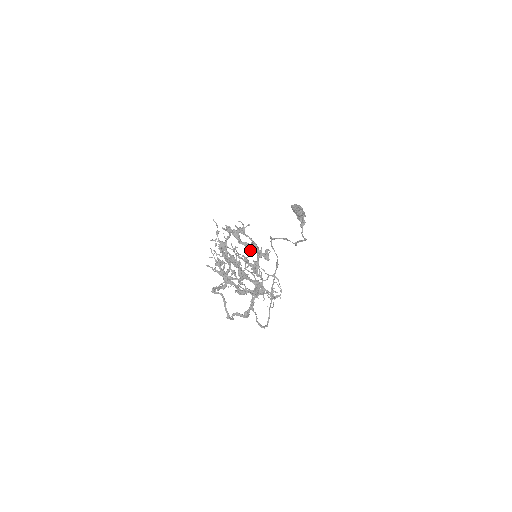
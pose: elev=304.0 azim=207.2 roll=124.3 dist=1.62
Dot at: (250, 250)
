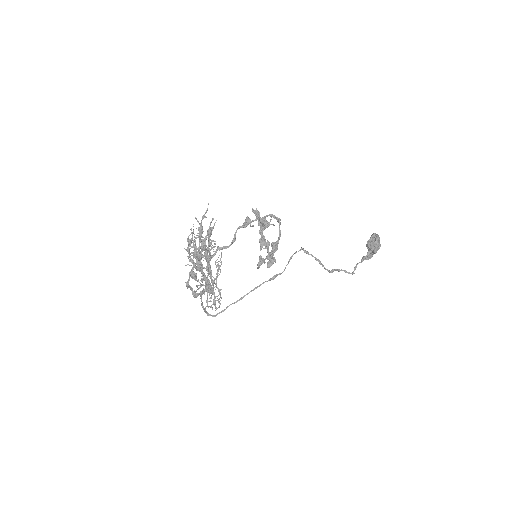
Dot at: (261, 246)
